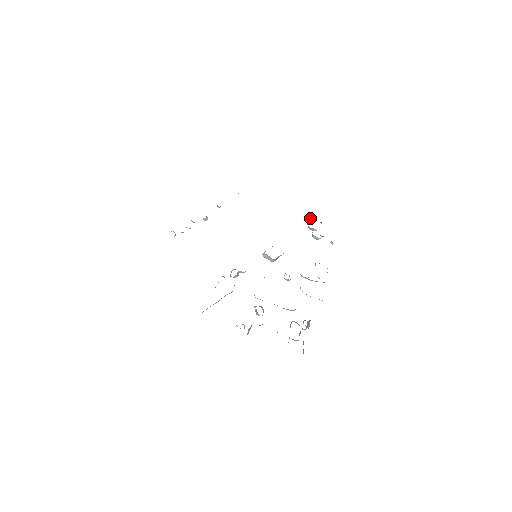
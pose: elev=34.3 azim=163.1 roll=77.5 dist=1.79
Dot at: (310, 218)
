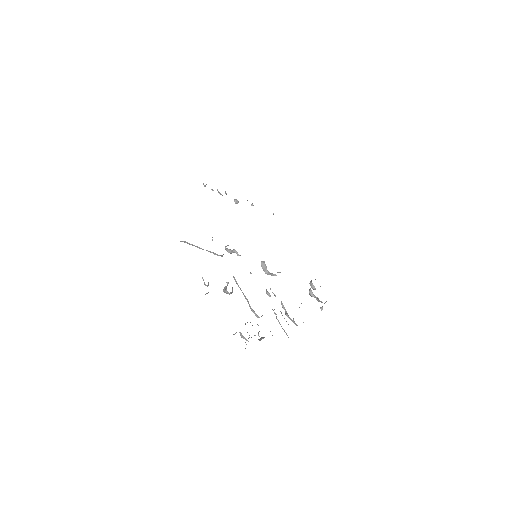
Dot at: occluded
